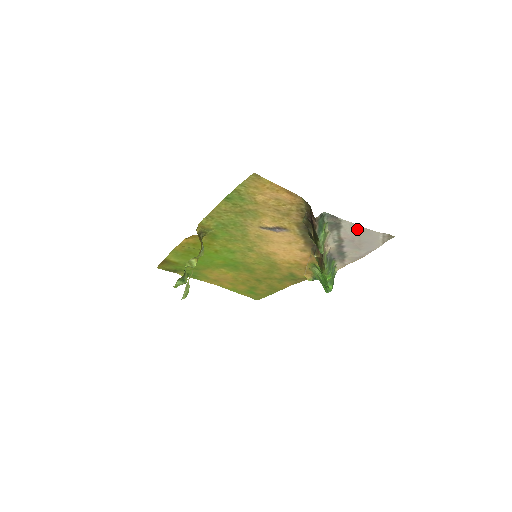
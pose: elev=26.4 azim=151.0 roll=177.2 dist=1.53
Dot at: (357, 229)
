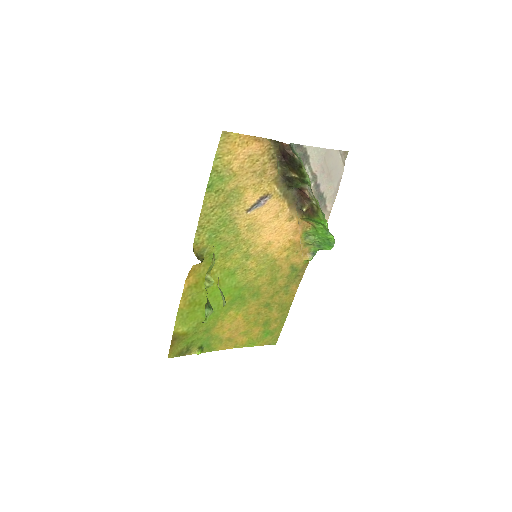
Dot at: (320, 153)
